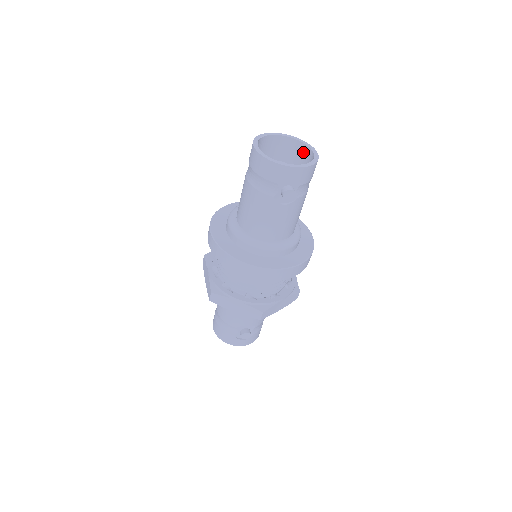
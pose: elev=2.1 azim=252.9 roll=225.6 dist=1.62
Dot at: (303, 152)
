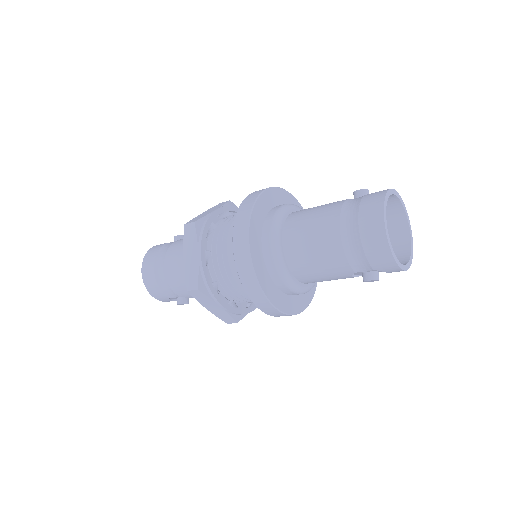
Dot at: (397, 220)
